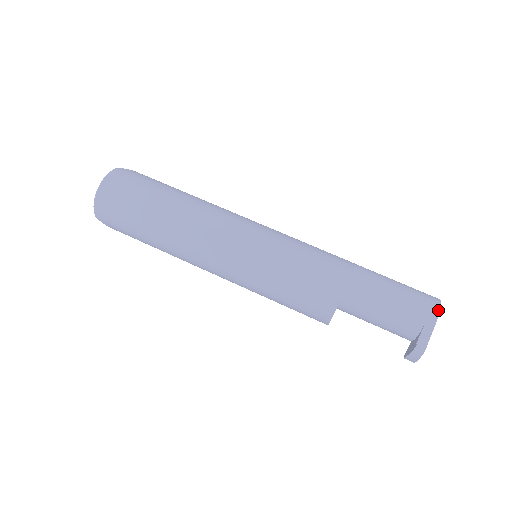
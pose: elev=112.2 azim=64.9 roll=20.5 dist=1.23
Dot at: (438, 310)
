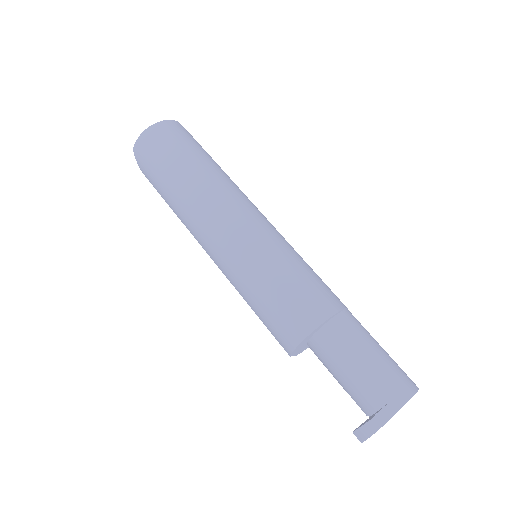
Dot at: (413, 392)
